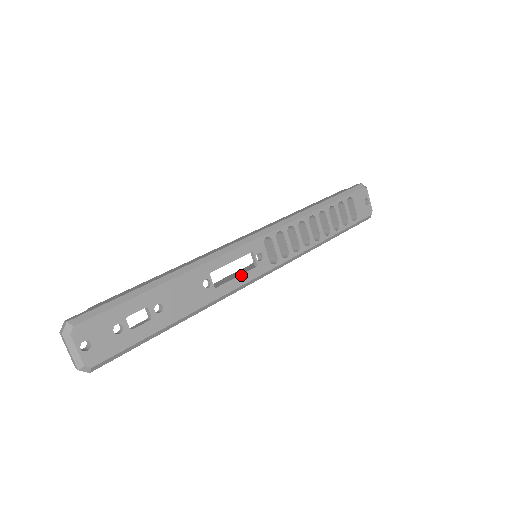
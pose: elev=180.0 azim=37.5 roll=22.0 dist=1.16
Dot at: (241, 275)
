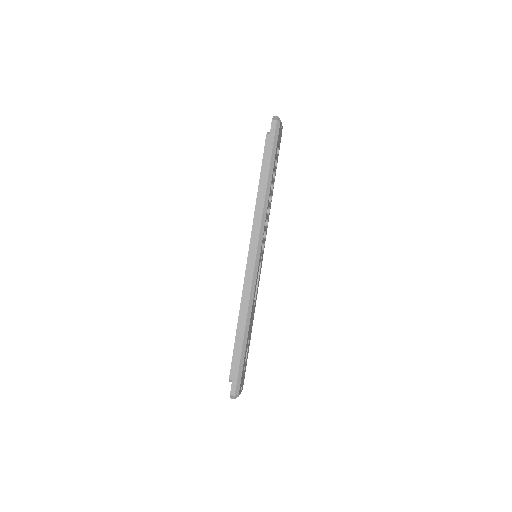
Dot at: (259, 278)
